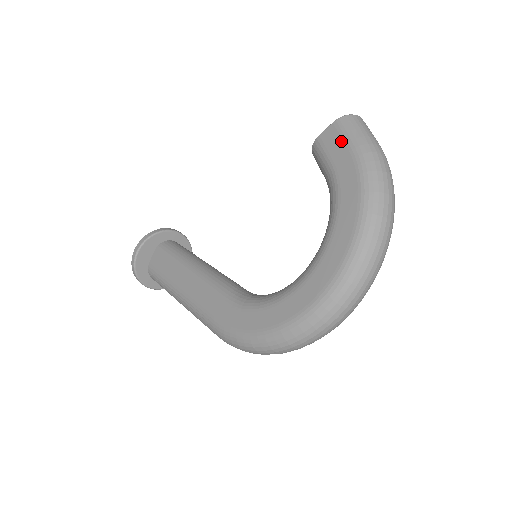
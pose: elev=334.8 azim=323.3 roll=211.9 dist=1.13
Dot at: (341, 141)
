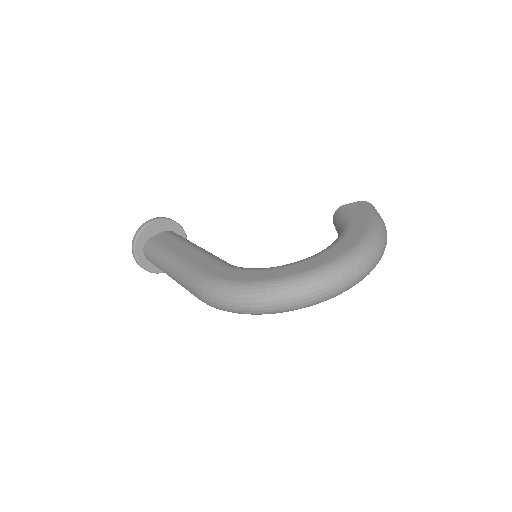
Dot at: (362, 209)
